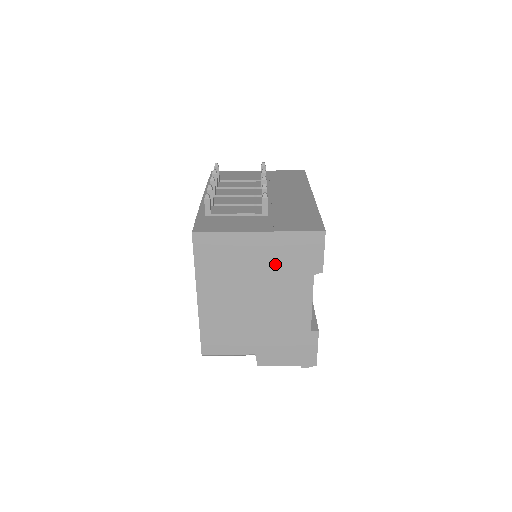
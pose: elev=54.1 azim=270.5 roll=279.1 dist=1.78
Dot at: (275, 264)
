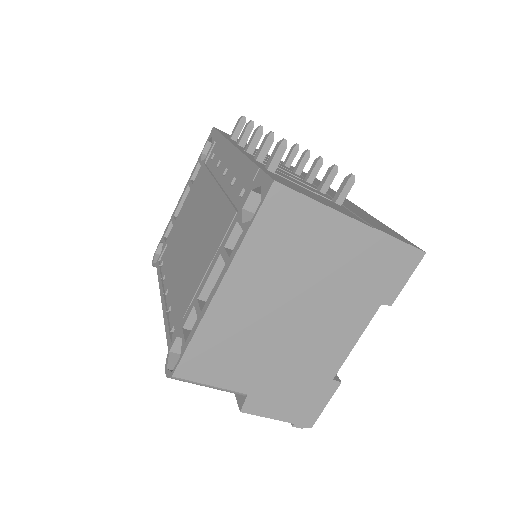
Dot at: (348, 273)
